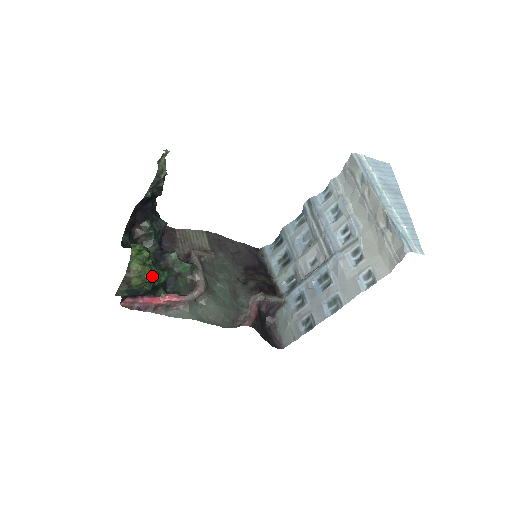
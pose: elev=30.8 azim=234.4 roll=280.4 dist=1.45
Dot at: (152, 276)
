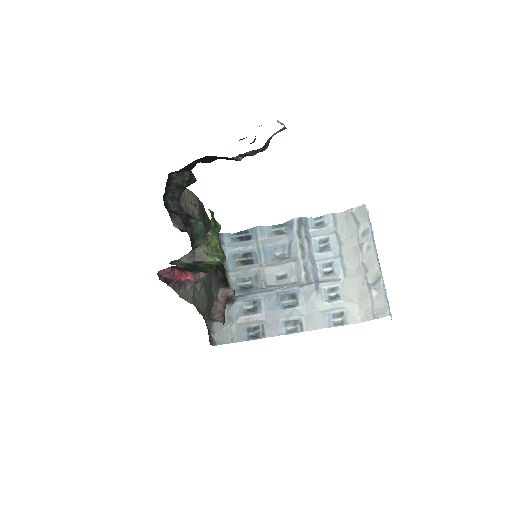
Dot at: occluded
